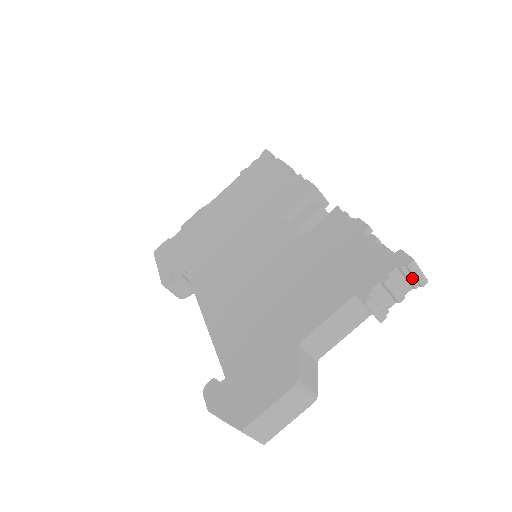
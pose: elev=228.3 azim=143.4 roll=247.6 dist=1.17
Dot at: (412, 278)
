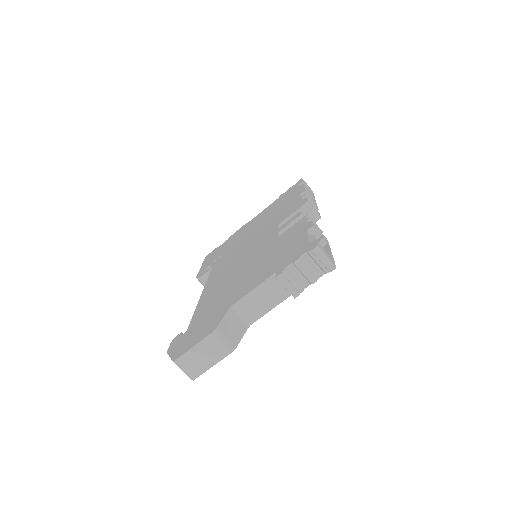
Dot at: (320, 263)
